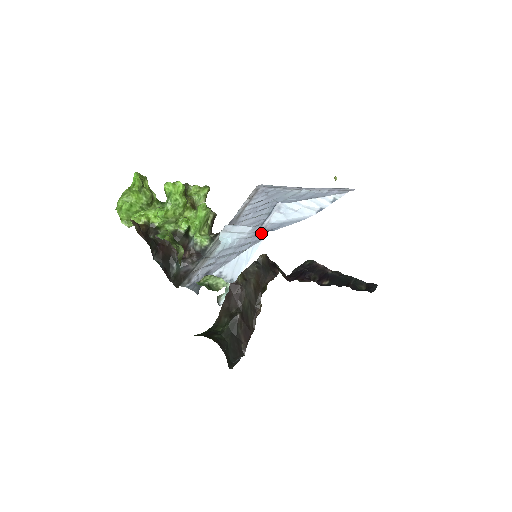
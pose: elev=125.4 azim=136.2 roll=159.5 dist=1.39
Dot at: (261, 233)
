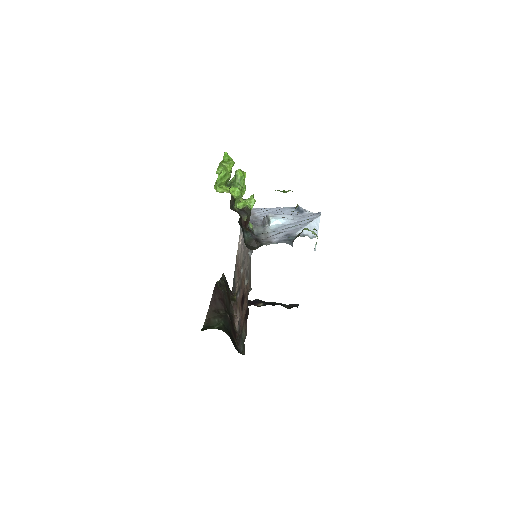
Dot at: (310, 215)
